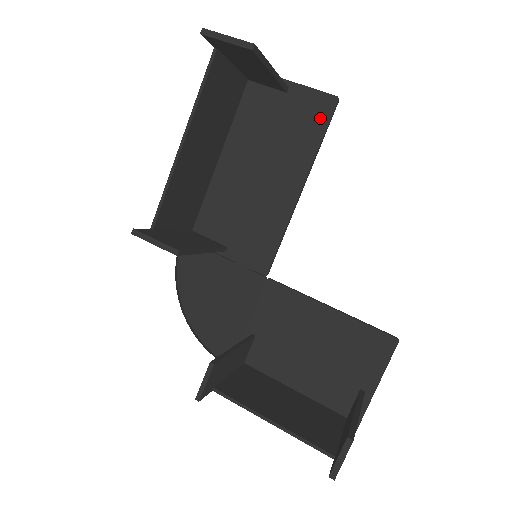
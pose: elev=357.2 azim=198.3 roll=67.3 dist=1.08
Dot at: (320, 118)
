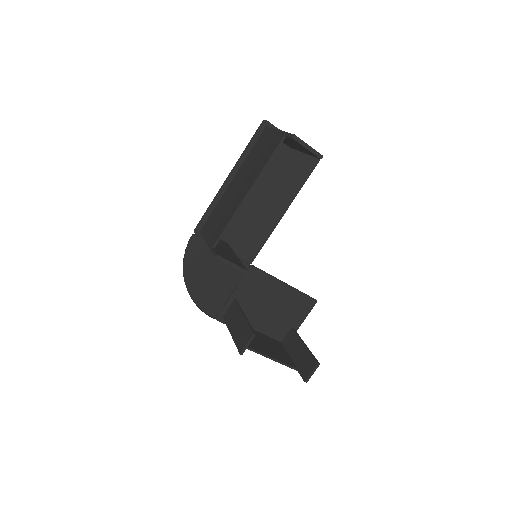
Dot at: (306, 170)
